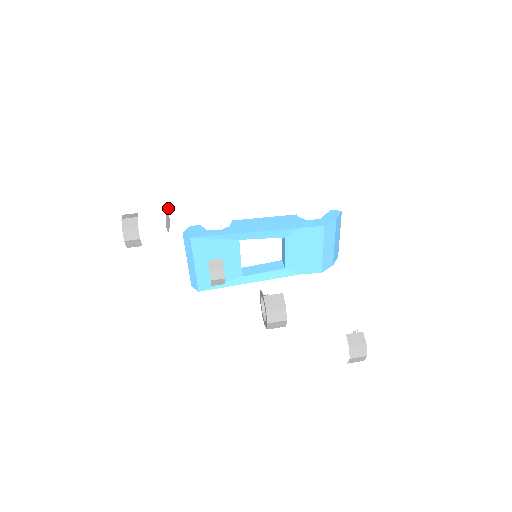
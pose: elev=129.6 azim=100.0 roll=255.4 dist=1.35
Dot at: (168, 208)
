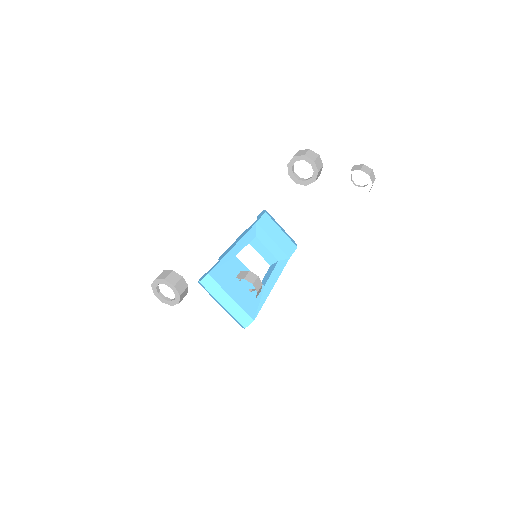
Dot at: occluded
